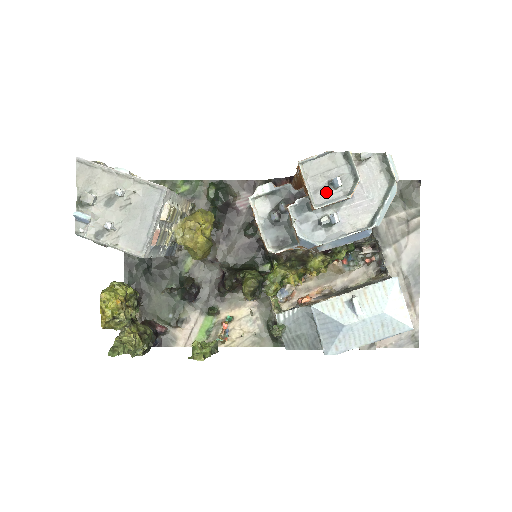
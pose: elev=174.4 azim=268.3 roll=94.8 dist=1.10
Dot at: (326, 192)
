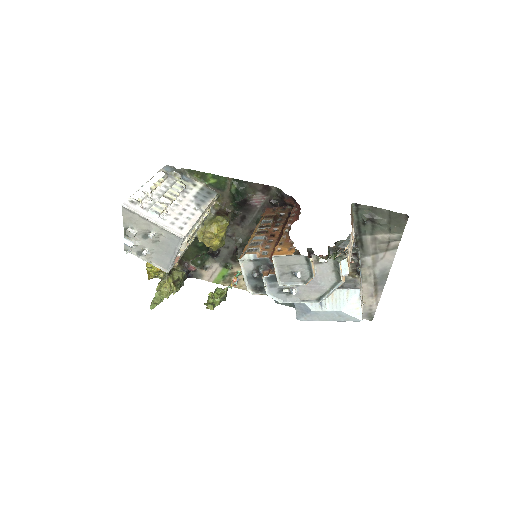
Dot at: (289, 277)
